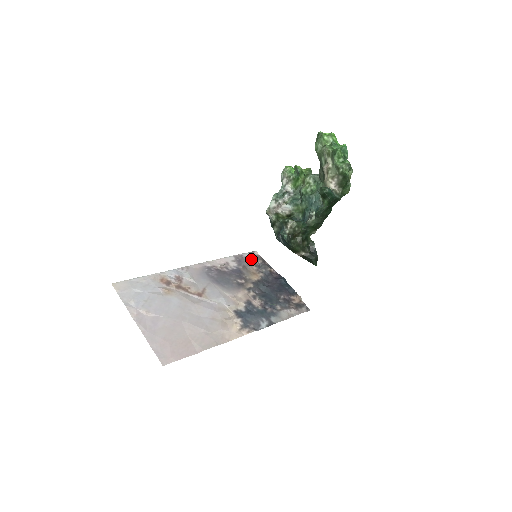
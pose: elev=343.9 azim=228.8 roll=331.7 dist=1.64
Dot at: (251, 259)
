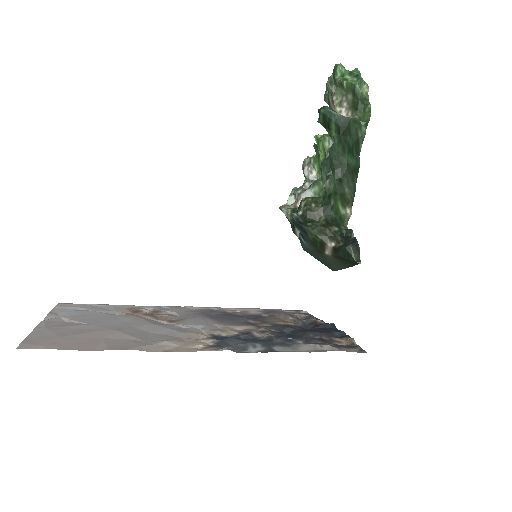
Dot at: (290, 313)
